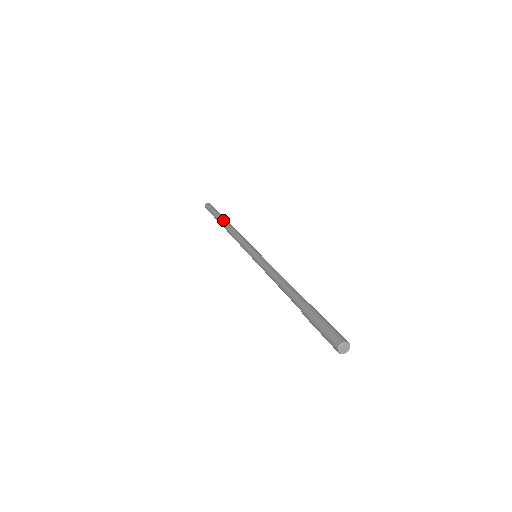
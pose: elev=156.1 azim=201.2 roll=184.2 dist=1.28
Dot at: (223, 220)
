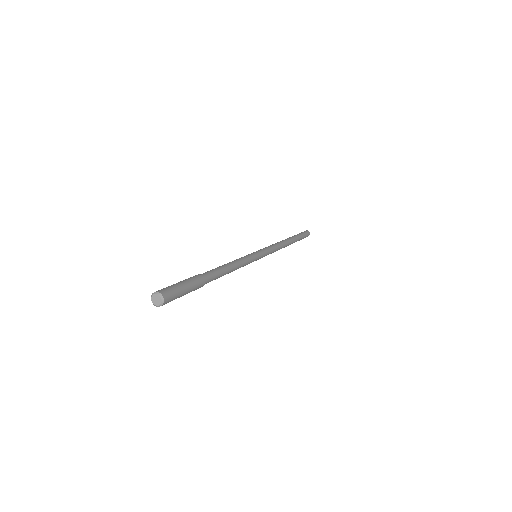
Dot at: occluded
